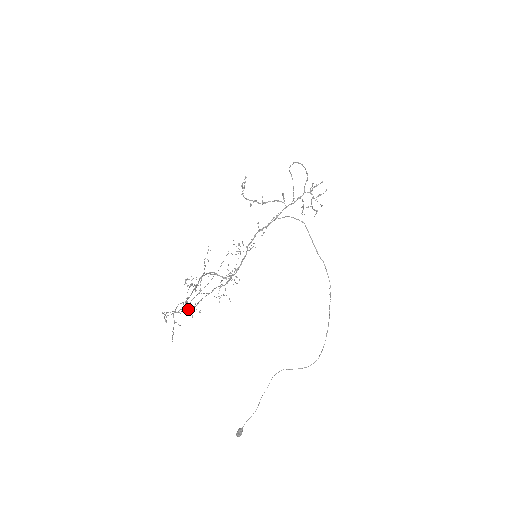
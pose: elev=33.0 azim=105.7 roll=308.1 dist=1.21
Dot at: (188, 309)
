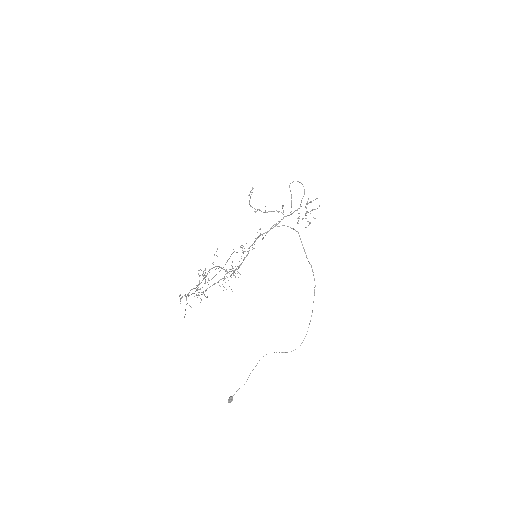
Dot at: (198, 294)
